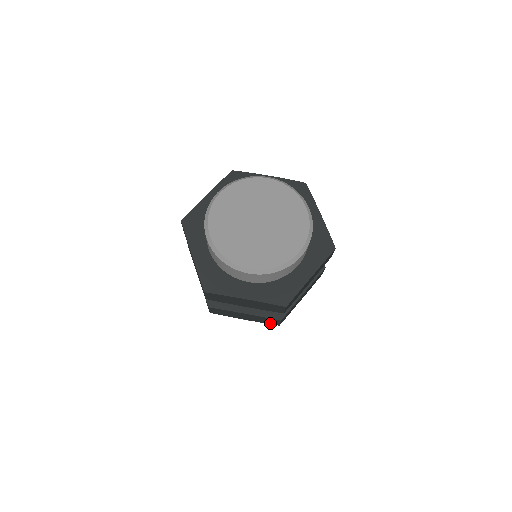
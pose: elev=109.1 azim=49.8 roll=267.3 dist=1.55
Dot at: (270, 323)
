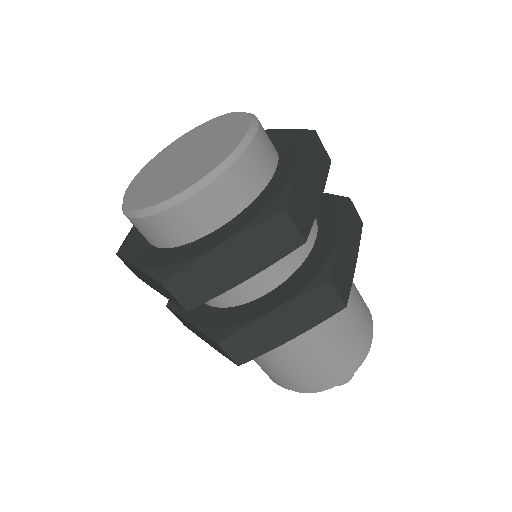
Dot at: (228, 357)
